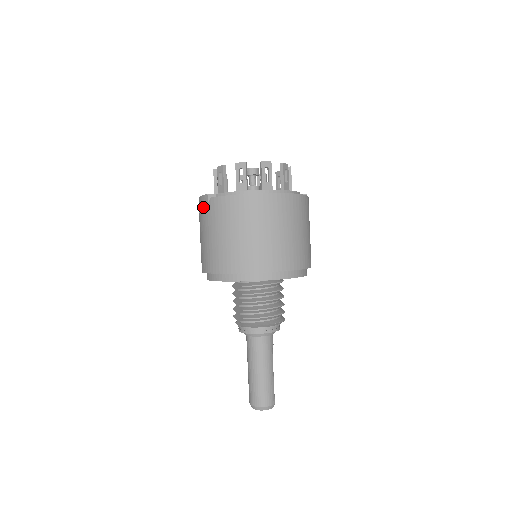
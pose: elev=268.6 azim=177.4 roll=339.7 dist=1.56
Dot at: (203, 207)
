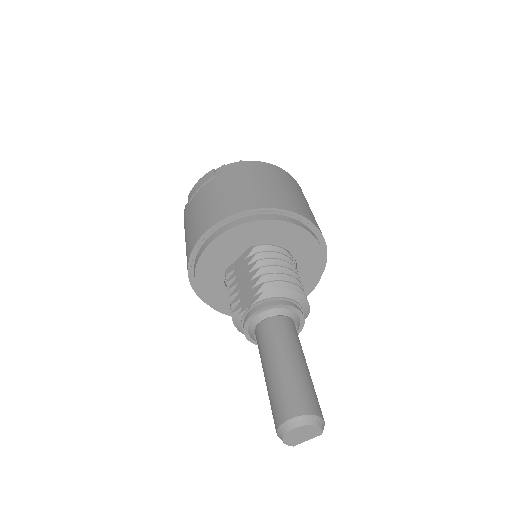
Dot at: (205, 182)
